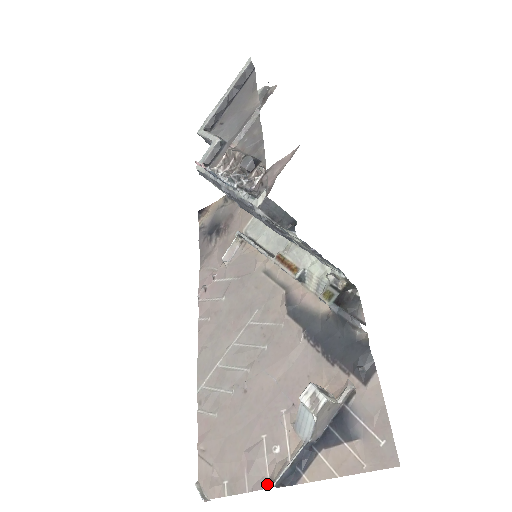
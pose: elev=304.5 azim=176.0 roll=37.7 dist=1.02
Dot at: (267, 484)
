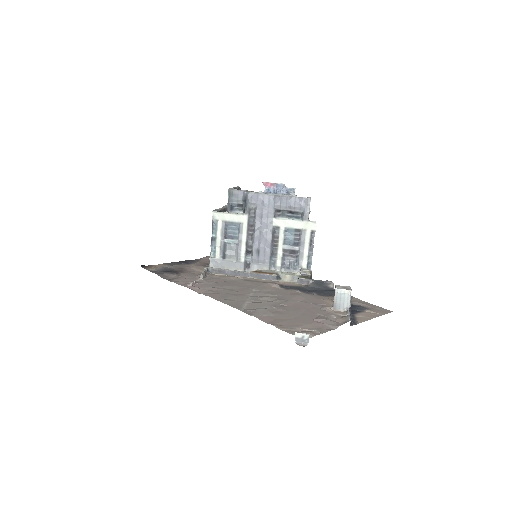
Dot at: (344, 322)
